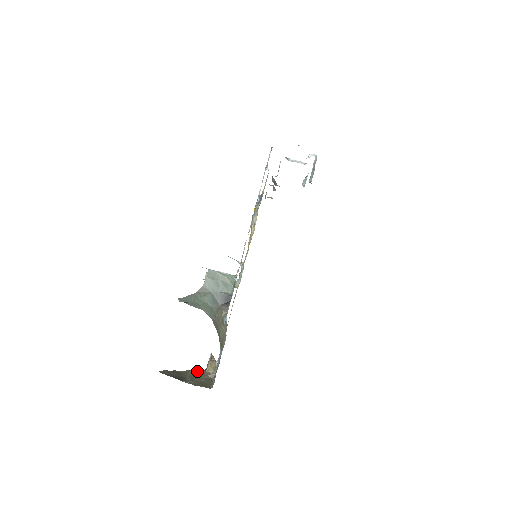
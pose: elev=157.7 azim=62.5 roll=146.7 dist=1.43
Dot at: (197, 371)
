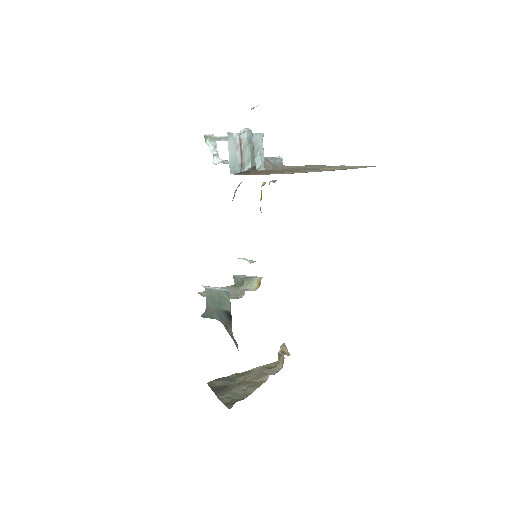
Dot at: (269, 366)
